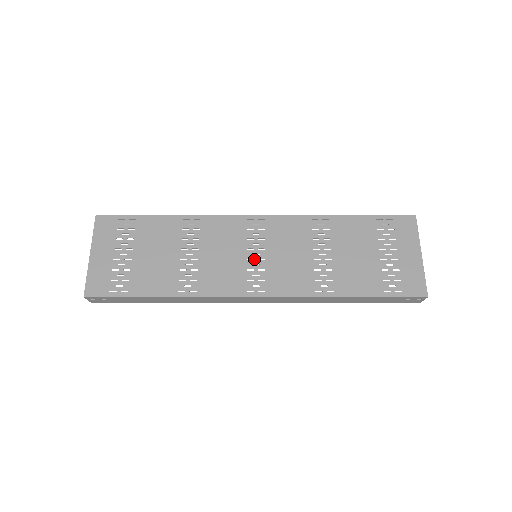
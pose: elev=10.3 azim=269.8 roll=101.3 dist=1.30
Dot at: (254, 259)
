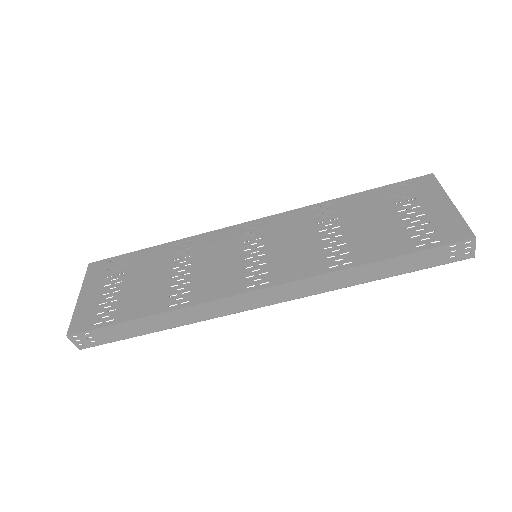
Dot at: (253, 257)
